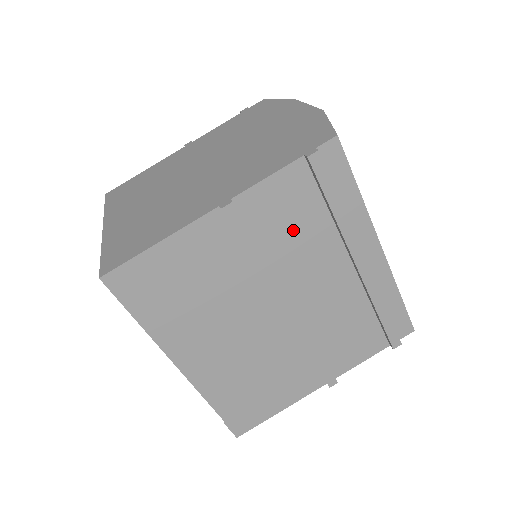
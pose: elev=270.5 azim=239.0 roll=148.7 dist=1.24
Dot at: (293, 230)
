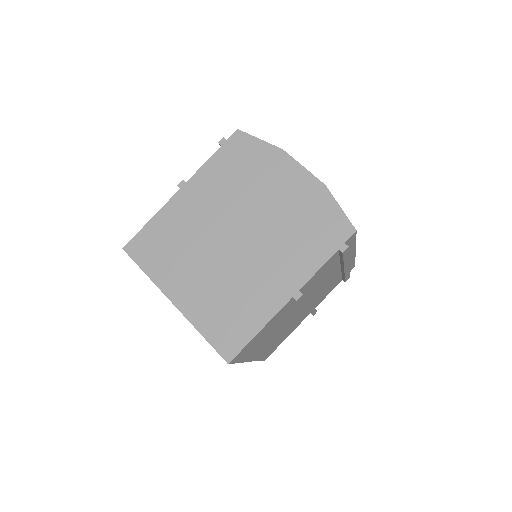
Dot at: (321, 278)
